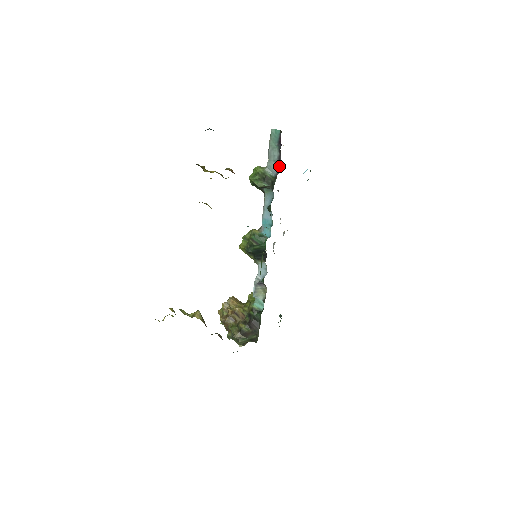
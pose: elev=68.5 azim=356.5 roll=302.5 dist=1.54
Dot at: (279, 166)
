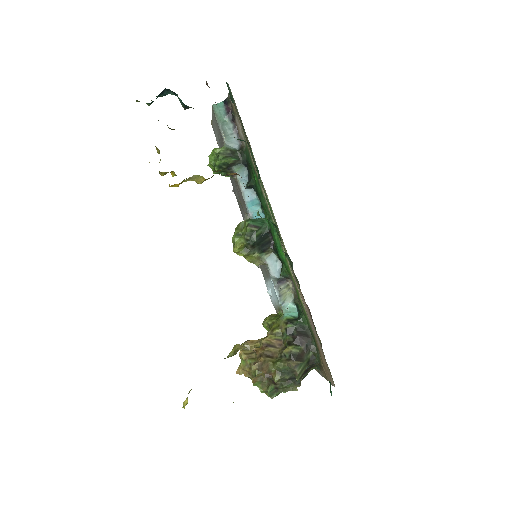
Dot at: (238, 136)
